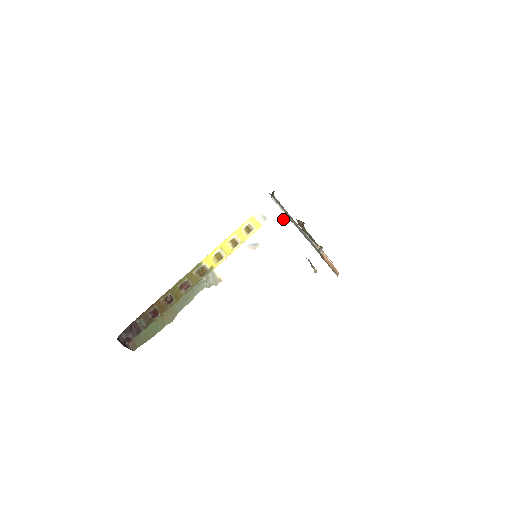
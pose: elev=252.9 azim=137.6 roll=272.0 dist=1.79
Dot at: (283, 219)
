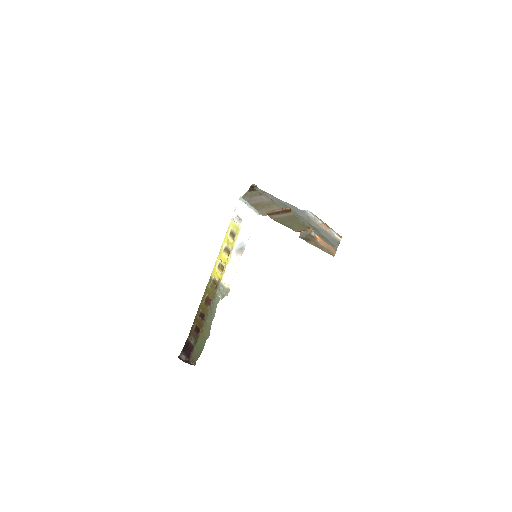
Dot at: (253, 217)
